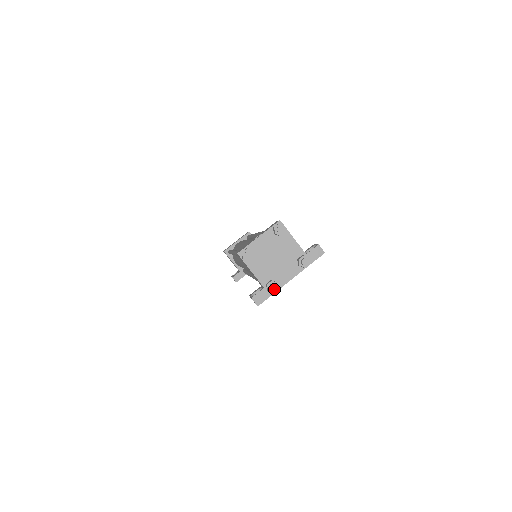
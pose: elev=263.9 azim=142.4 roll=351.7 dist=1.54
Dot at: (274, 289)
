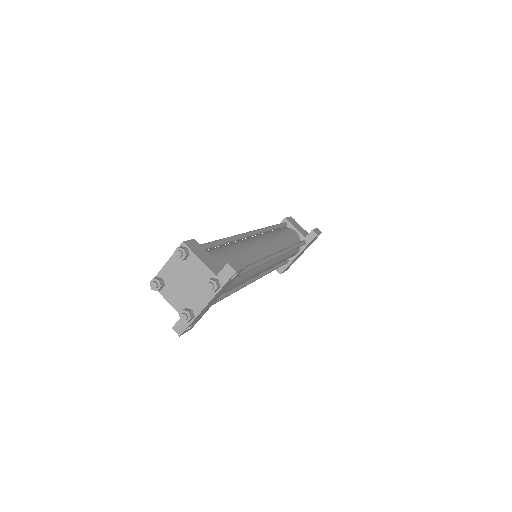
Dot at: (184, 319)
